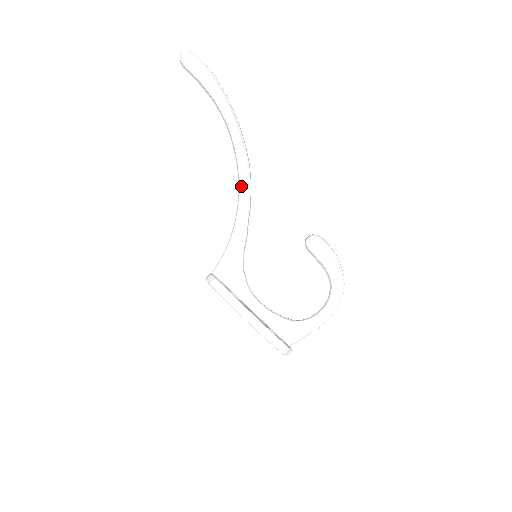
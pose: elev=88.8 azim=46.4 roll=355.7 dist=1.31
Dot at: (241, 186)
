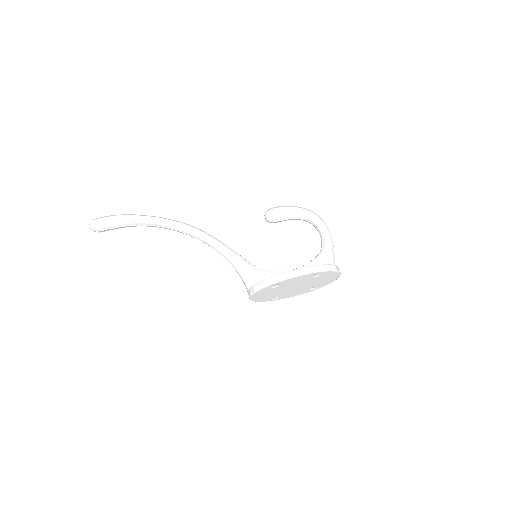
Dot at: (202, 238)
